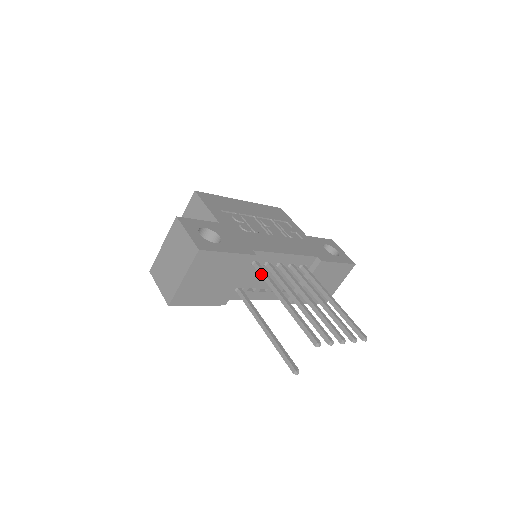
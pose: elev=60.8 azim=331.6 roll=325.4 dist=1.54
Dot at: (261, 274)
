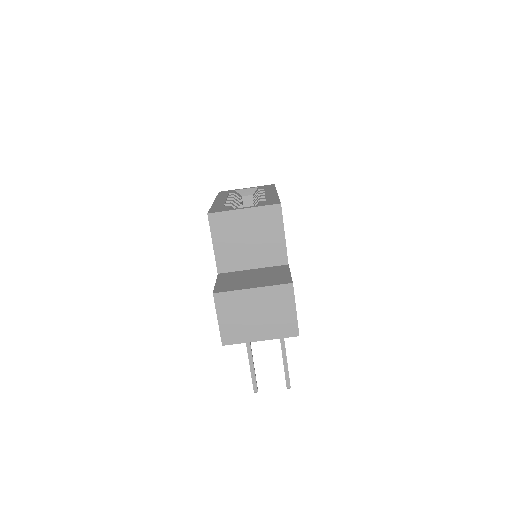
Dot at: occluded
